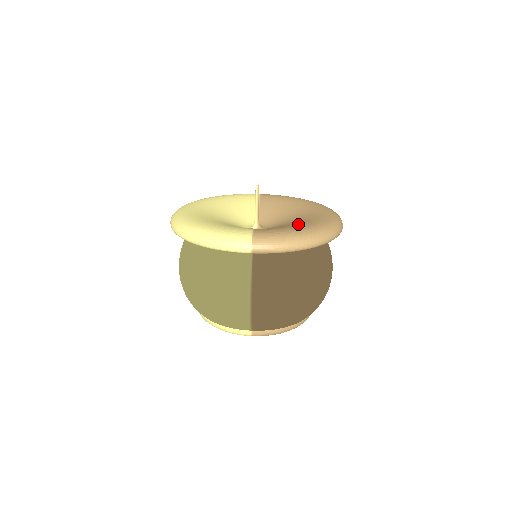
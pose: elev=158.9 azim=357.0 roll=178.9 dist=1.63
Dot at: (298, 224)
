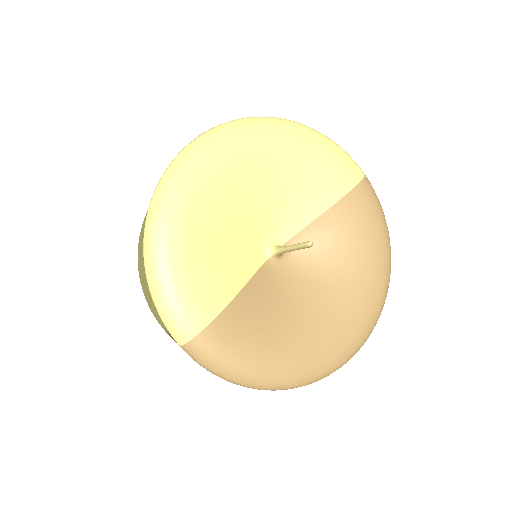
Dot at: (287, 338)
